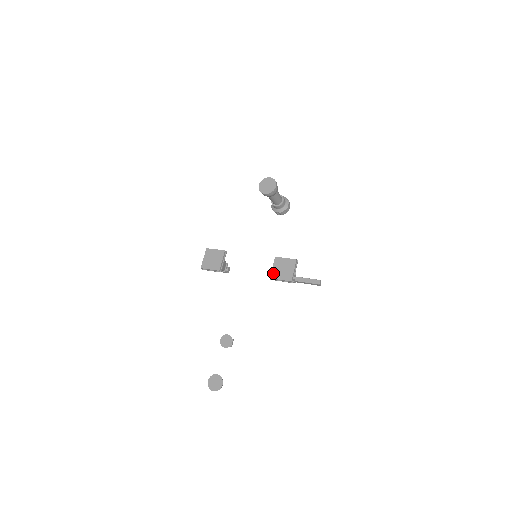
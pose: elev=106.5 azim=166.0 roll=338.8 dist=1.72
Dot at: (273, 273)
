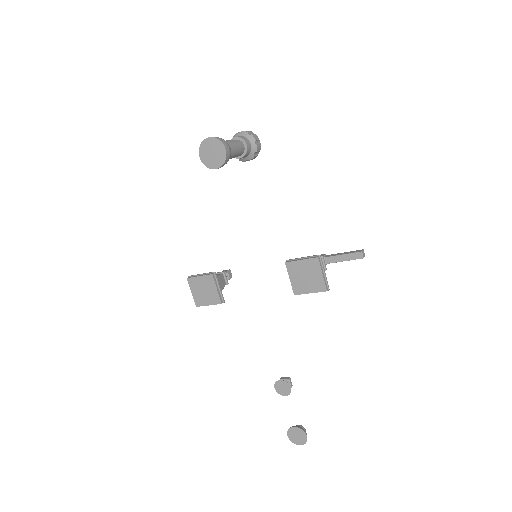
Dot at: (295, 287)
